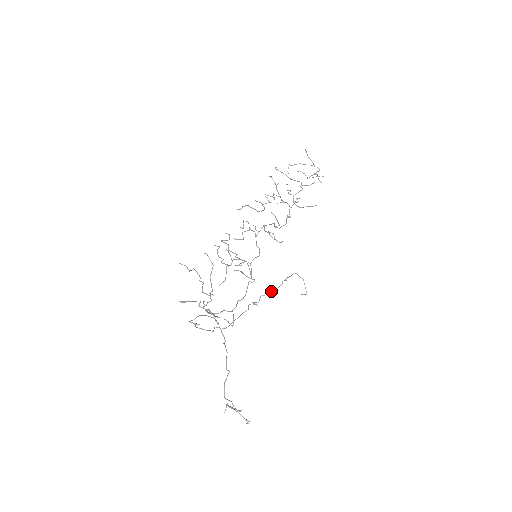
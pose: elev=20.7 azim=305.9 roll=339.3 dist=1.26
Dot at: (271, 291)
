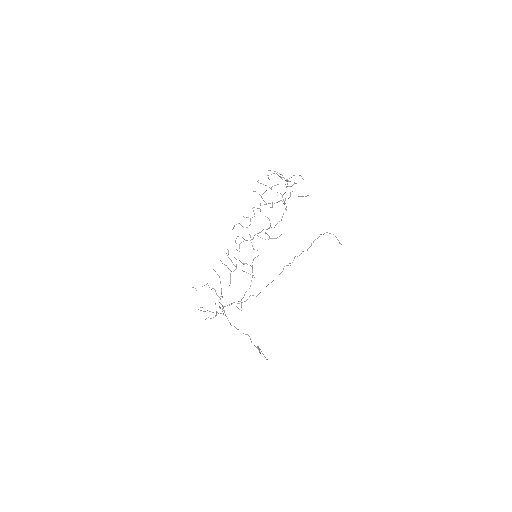
Dot at: occluded
